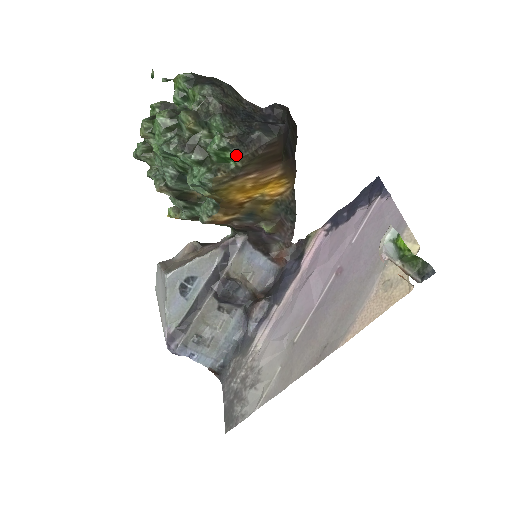
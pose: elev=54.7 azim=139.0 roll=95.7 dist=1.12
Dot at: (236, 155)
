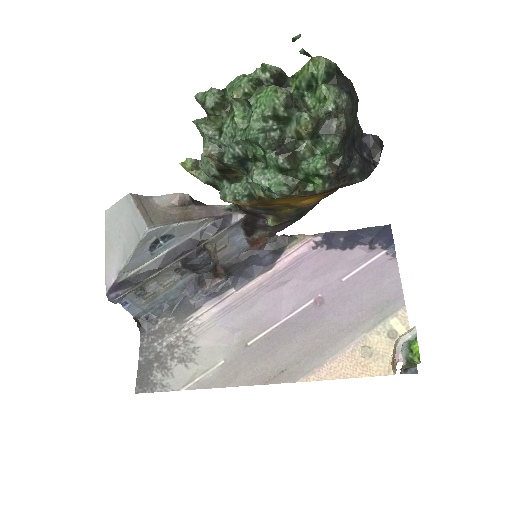
Dot at: (325, 186)
